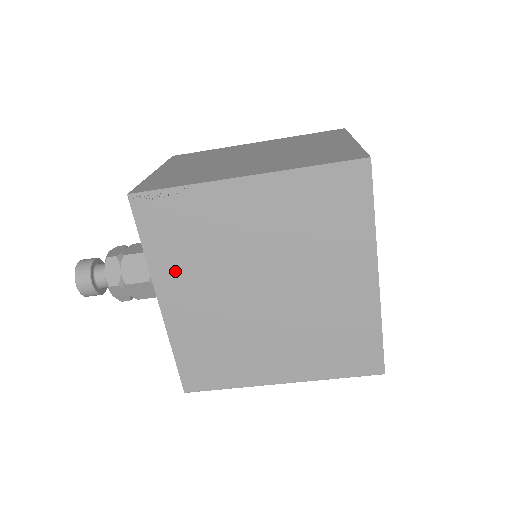
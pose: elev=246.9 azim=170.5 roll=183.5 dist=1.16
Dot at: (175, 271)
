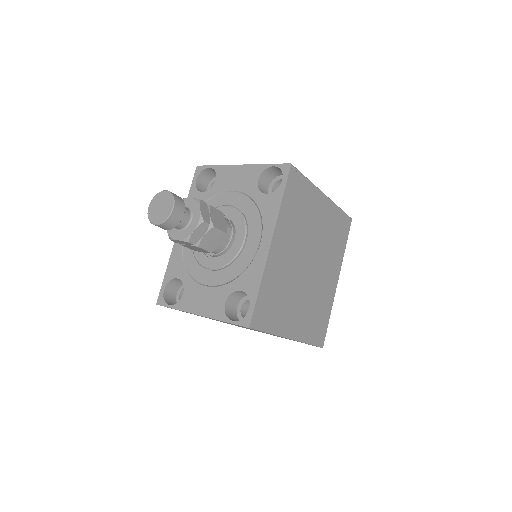
Dot at: (286, 226)
